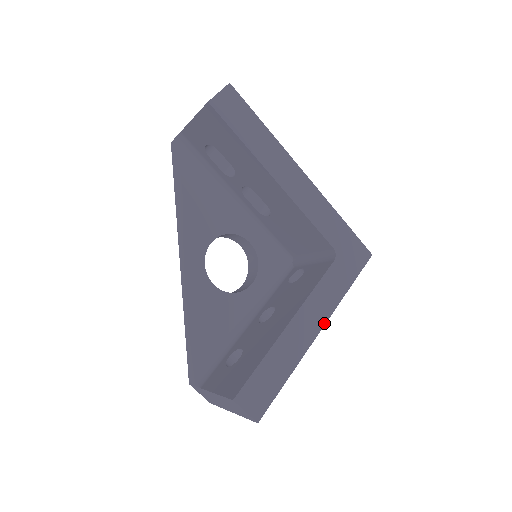
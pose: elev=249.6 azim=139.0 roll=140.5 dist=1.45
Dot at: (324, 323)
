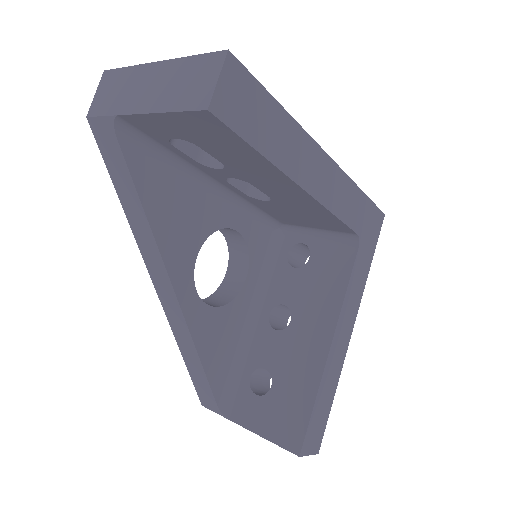
Dot at: (354, 321)
